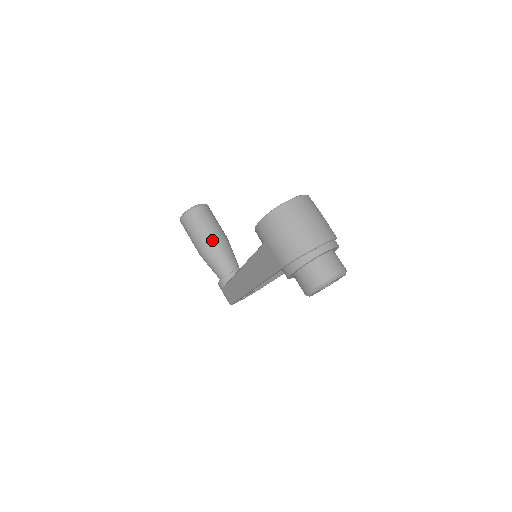
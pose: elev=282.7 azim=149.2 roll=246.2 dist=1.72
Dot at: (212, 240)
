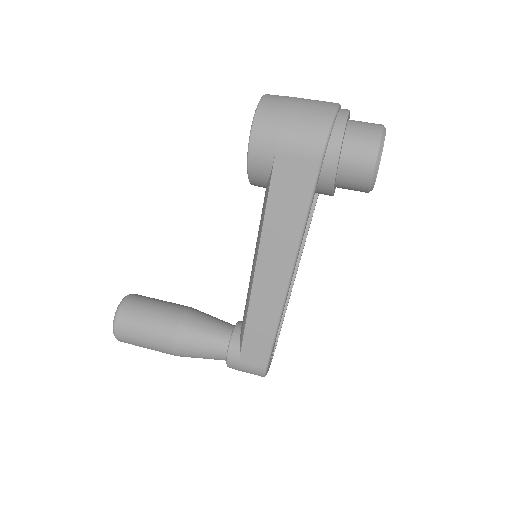
Dot at: (178, 313)
